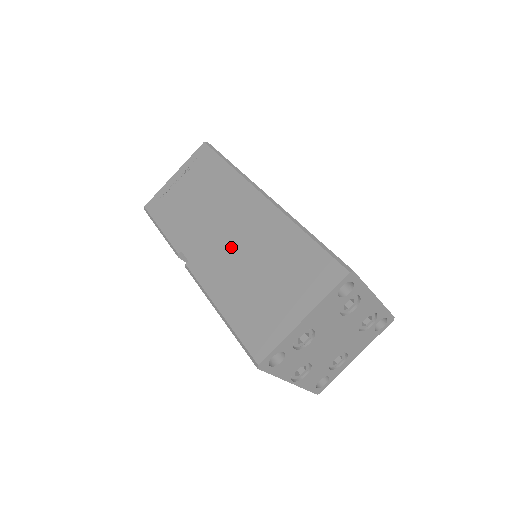
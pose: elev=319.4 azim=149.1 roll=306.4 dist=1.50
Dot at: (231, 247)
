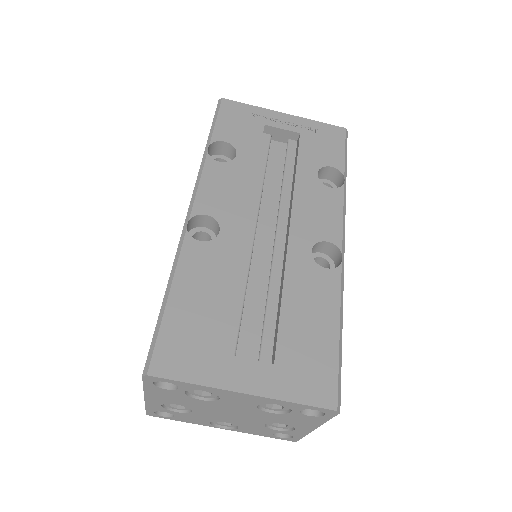
Dot at: occluded
